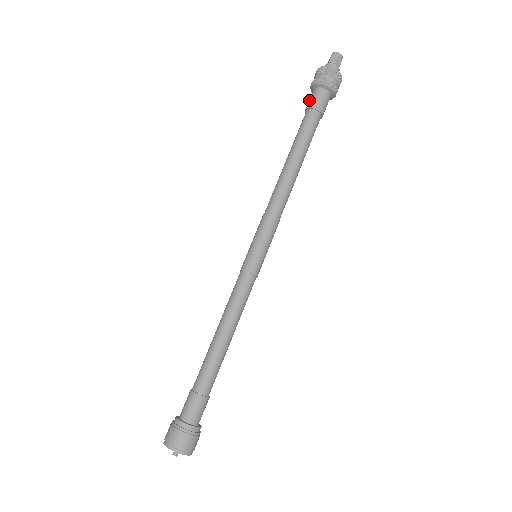
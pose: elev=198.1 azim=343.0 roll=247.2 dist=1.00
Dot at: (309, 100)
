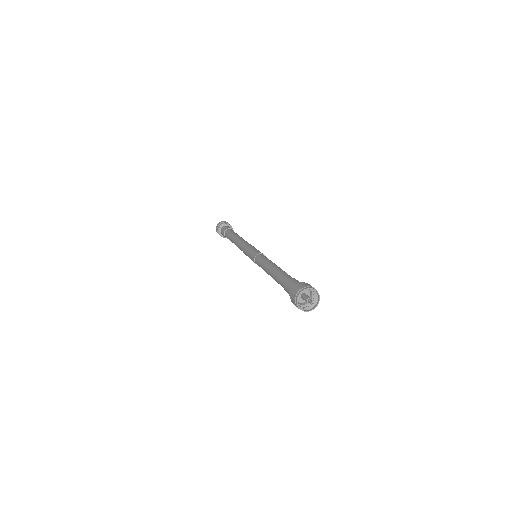
Dot at: (222, 234)
